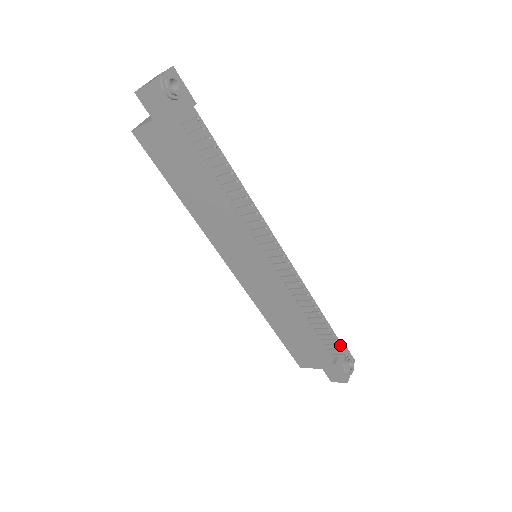
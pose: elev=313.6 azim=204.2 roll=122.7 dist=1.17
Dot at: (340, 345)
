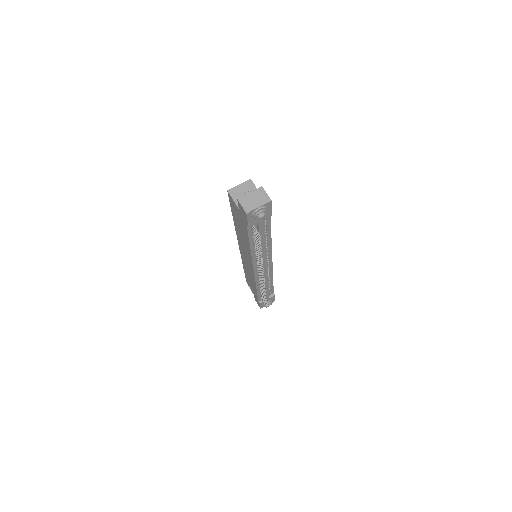
Dot at: occluded
